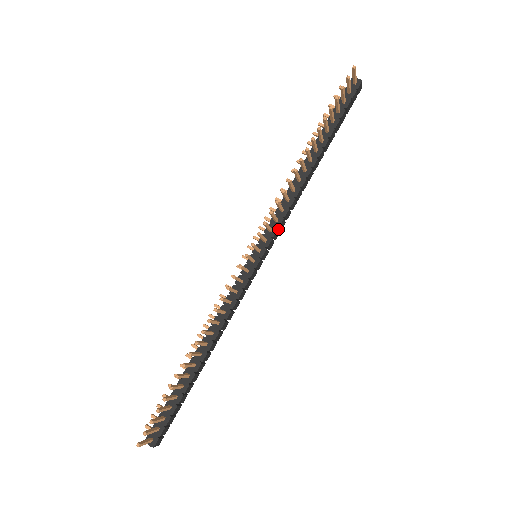
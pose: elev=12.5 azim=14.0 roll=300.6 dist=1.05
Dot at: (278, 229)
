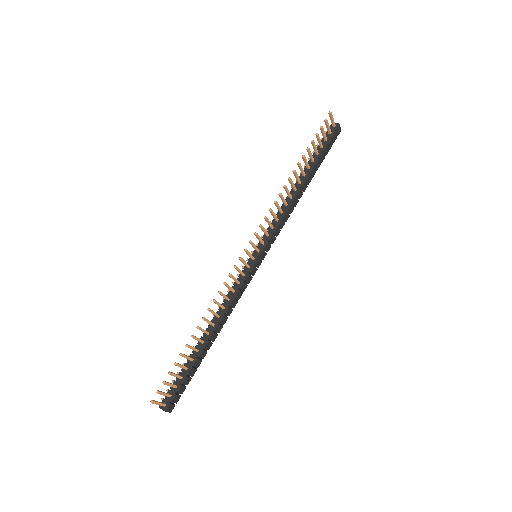
Dot at: (274, 236)
